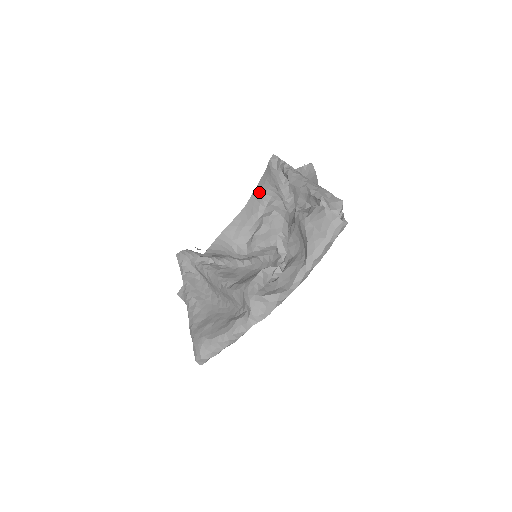
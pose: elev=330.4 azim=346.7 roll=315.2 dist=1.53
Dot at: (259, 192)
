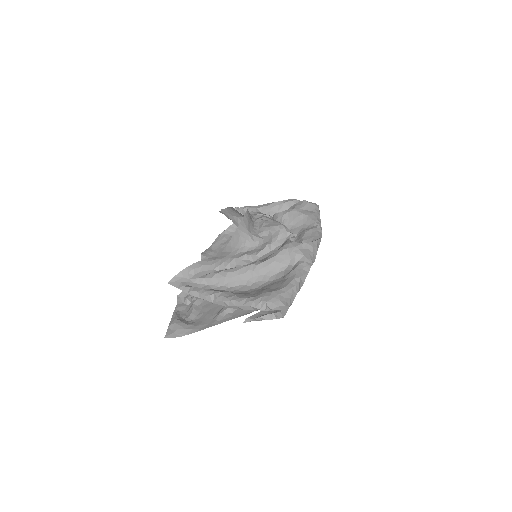
Dot at: occluded
